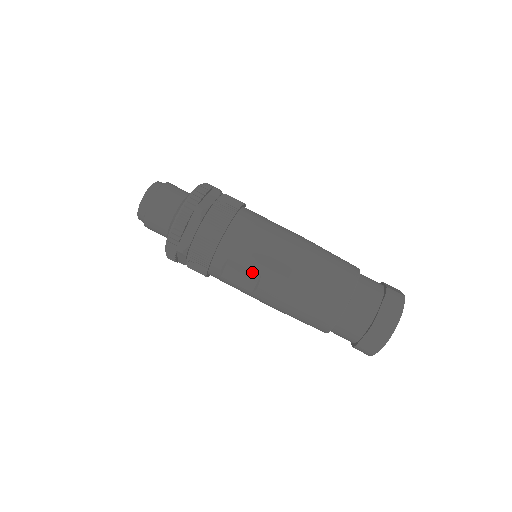
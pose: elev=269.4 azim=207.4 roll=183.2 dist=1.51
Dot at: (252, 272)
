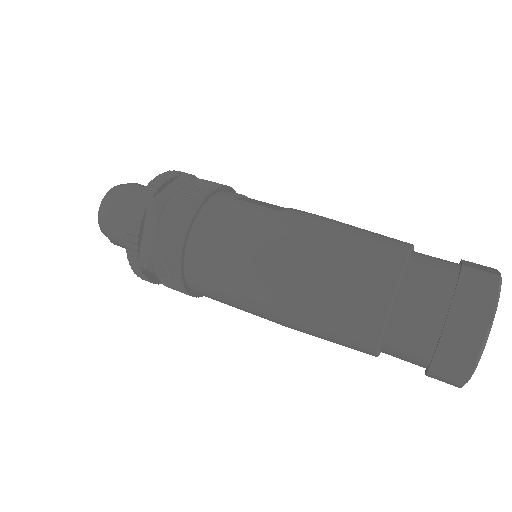
Dot at: occluded
